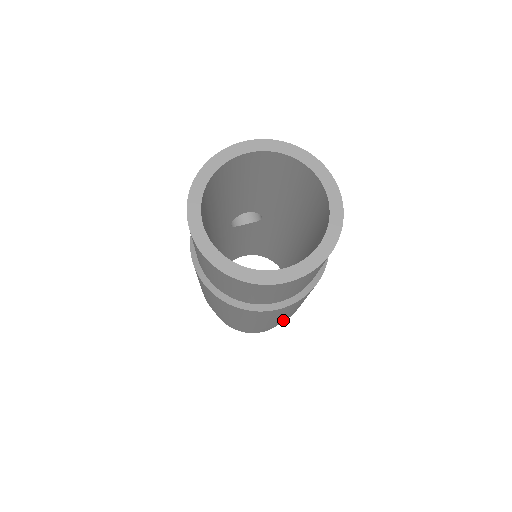
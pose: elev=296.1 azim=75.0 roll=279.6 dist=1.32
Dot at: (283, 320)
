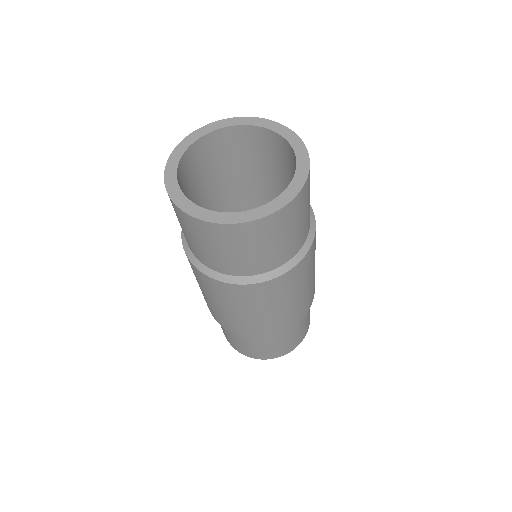
Dot at: (252, 333)
